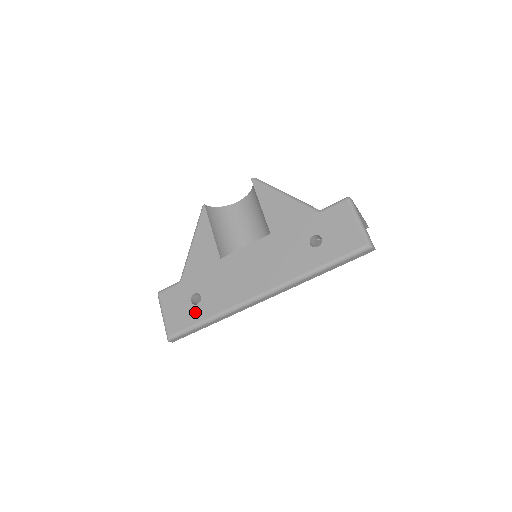
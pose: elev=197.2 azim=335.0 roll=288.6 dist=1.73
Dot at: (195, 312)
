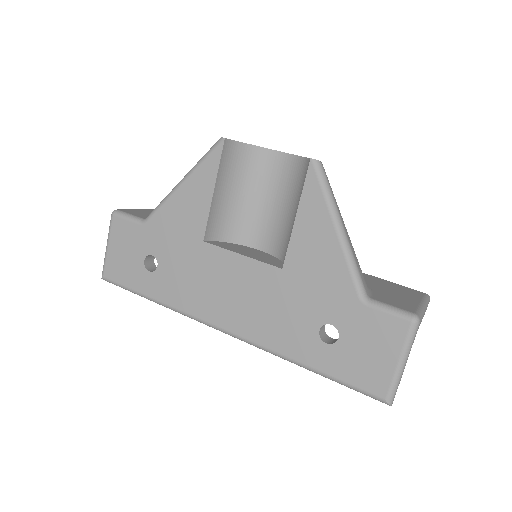
Dot at: (143, 278)
